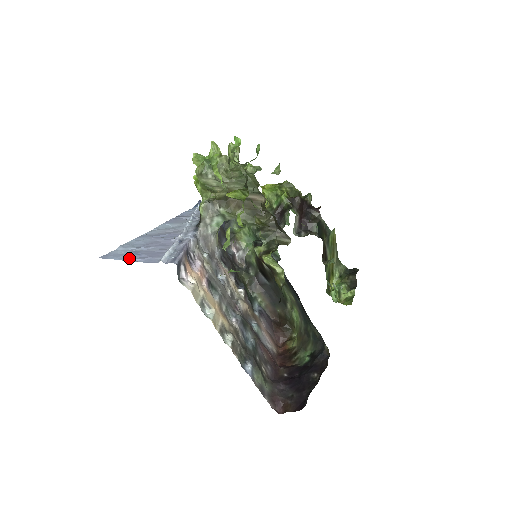
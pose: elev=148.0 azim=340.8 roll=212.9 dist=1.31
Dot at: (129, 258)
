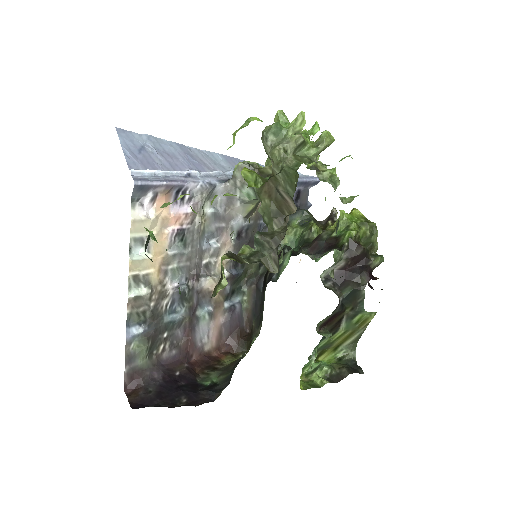
Dot at: (128, 147)
